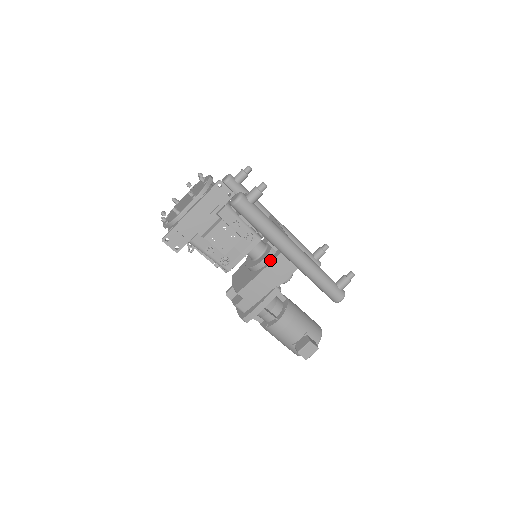
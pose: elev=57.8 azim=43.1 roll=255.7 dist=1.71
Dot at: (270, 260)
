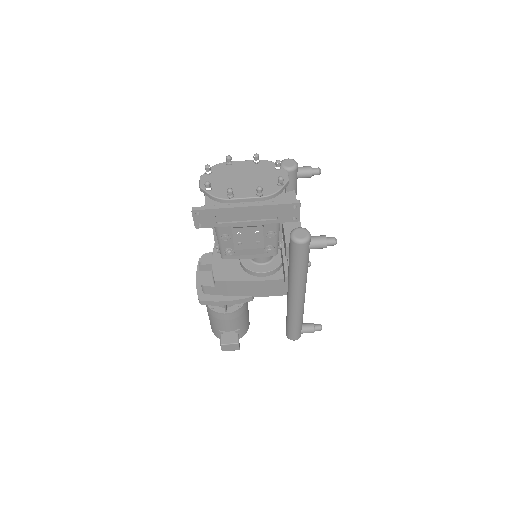
Dot at: (268, 276)
